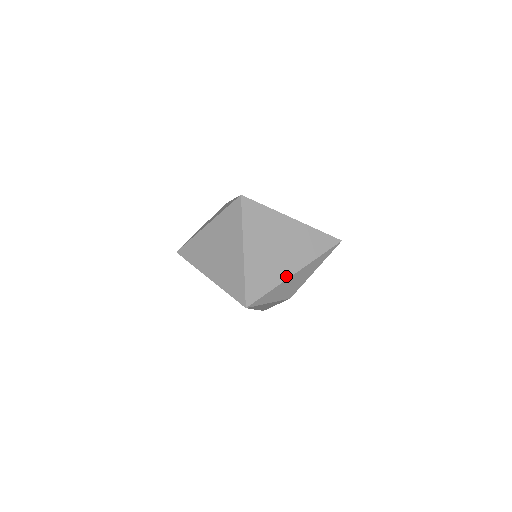
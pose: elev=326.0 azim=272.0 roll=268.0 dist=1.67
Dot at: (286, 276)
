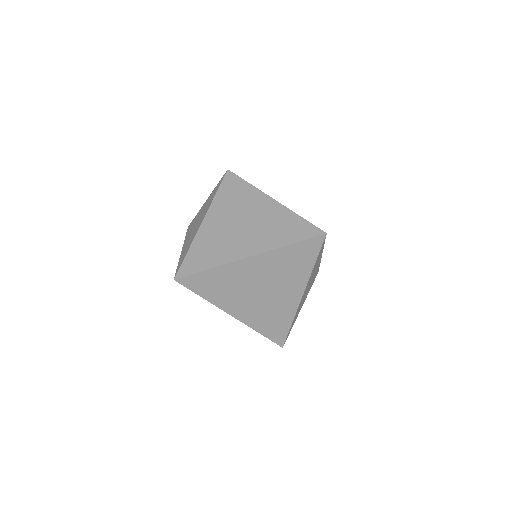
Dot at: occluded
